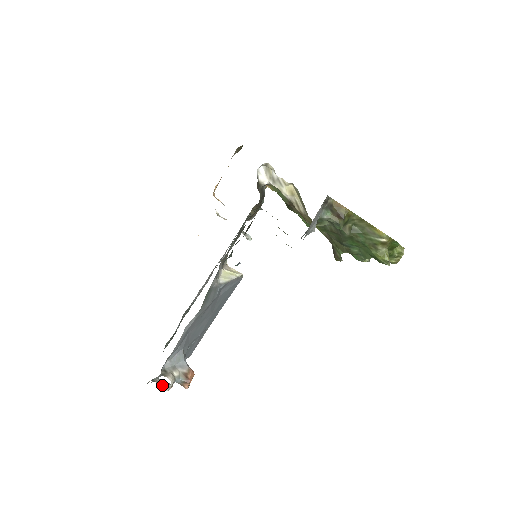
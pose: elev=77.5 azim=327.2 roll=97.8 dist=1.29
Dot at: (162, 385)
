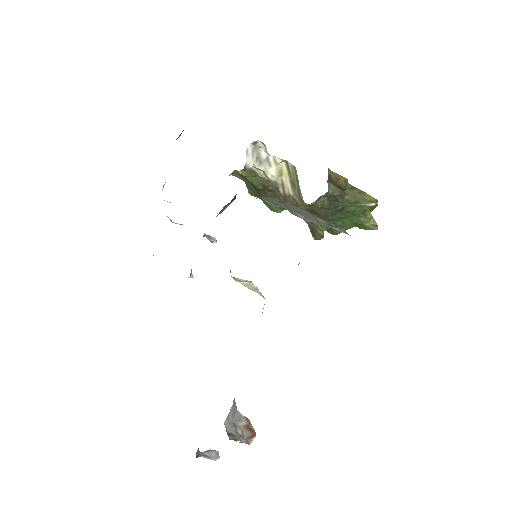
Dot at: (208, 456)
